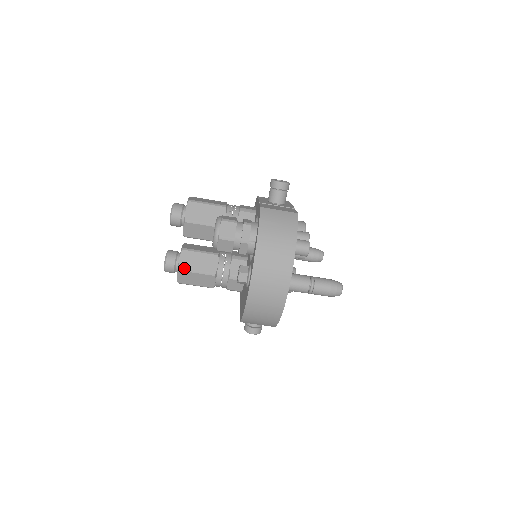
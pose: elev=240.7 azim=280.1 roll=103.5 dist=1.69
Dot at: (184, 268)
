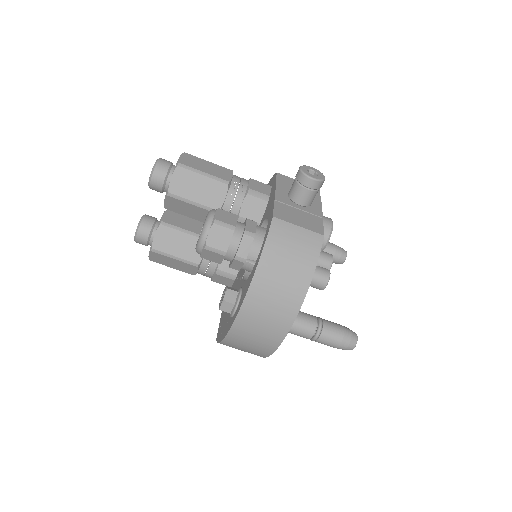
Dot at: (159, 250)
